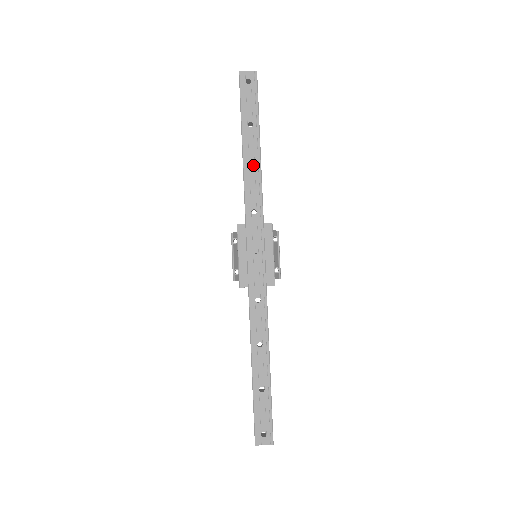
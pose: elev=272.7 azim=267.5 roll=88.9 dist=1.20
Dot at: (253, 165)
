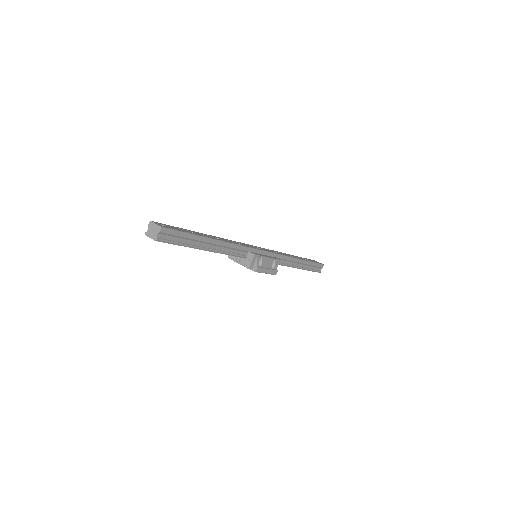
Dot at: (293, 256)
